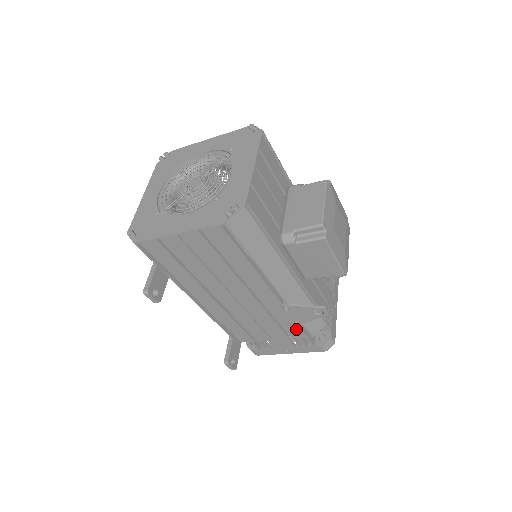
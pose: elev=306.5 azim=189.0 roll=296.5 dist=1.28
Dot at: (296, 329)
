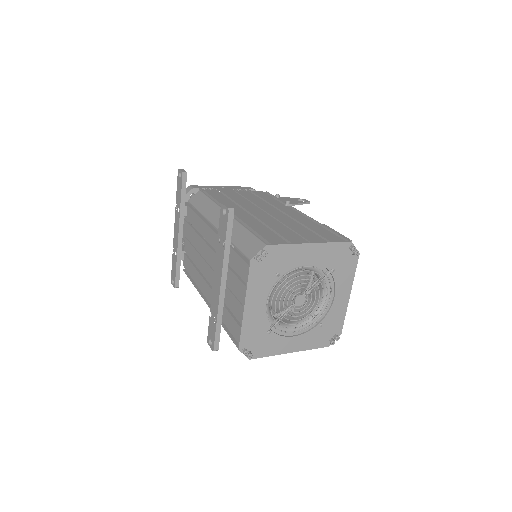
Dot at: occluded
